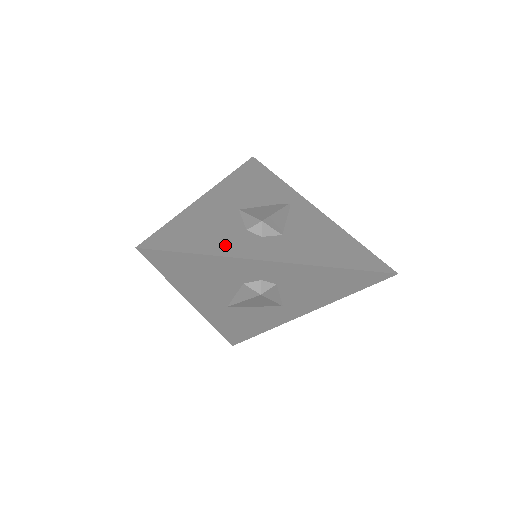
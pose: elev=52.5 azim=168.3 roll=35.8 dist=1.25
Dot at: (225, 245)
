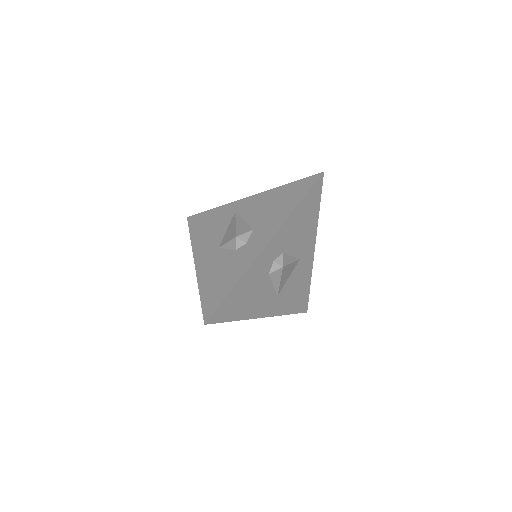
Dot at: (237, 269)
